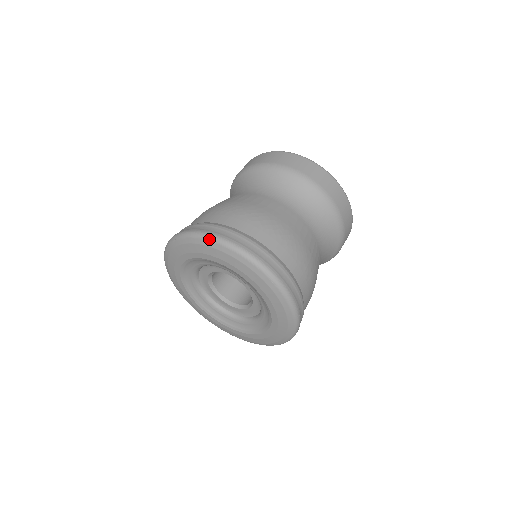
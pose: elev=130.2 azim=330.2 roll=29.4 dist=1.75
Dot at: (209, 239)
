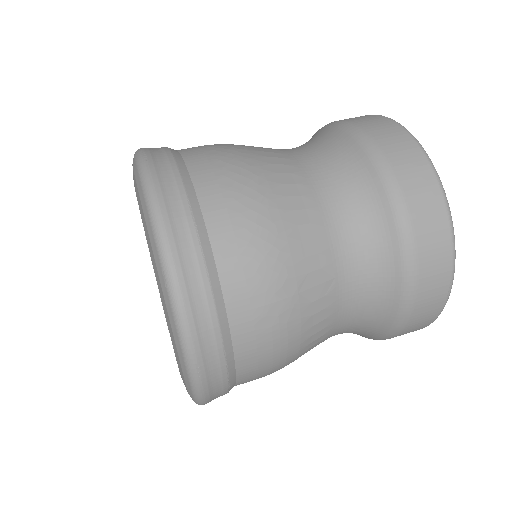
Dot at: (138, 164)
